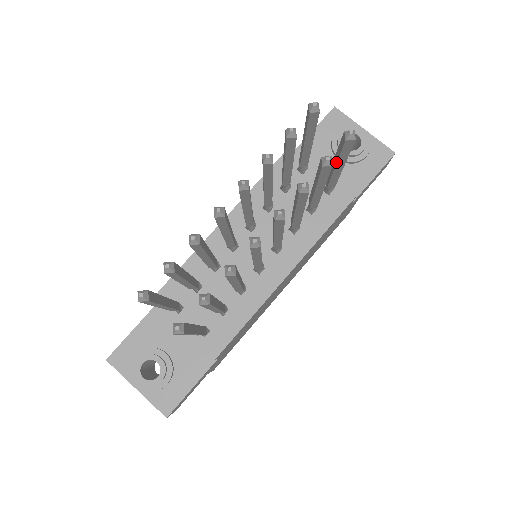
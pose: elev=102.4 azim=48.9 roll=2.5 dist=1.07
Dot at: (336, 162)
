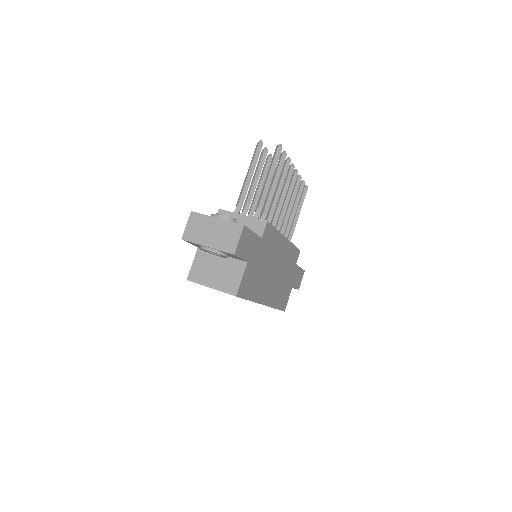
Dot at: (298, 207)
